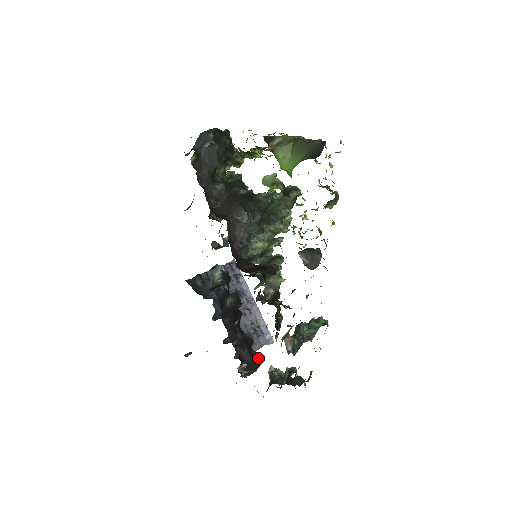
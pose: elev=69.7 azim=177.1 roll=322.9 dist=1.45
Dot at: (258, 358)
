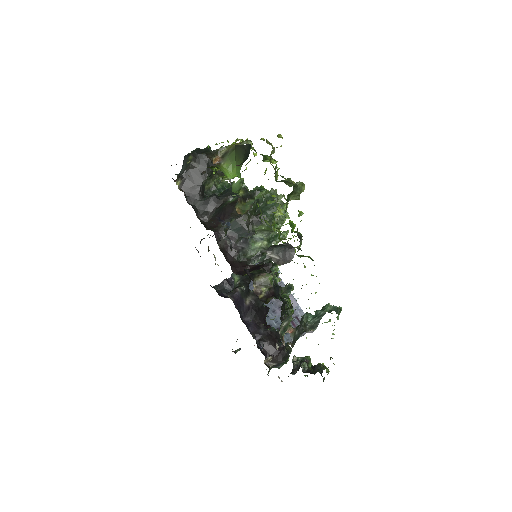
Dot at: (287, 349)
